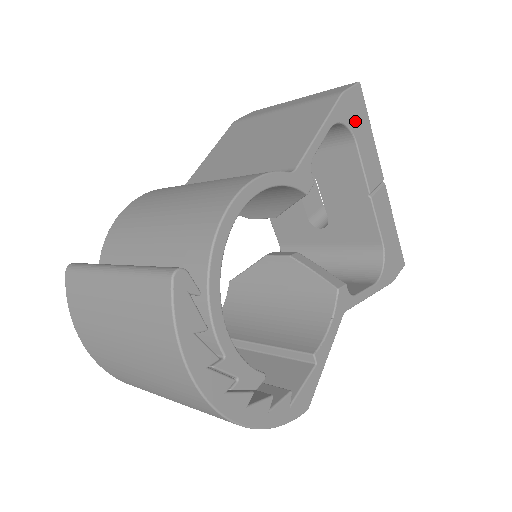
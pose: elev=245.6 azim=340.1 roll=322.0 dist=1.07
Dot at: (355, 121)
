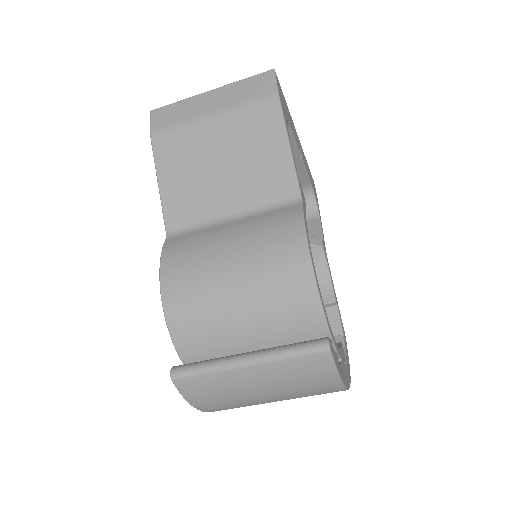
Dot at: (285, 109)
